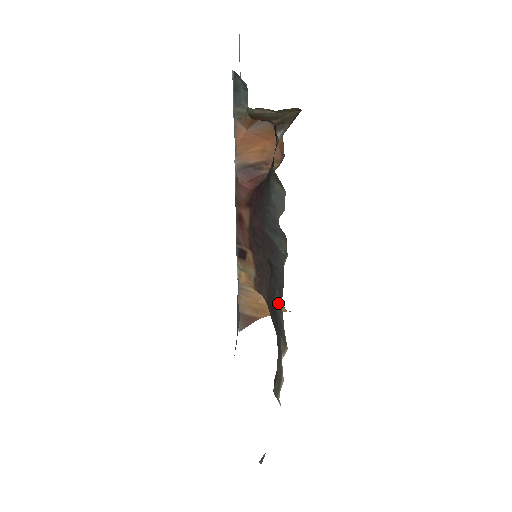
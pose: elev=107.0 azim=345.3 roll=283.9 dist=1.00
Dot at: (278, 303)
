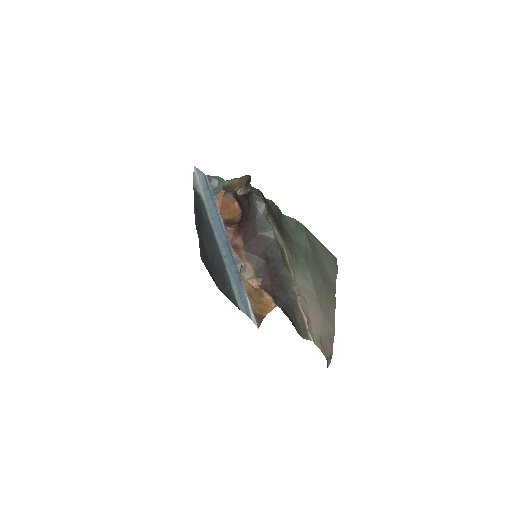
Dot at: (282, 269)
